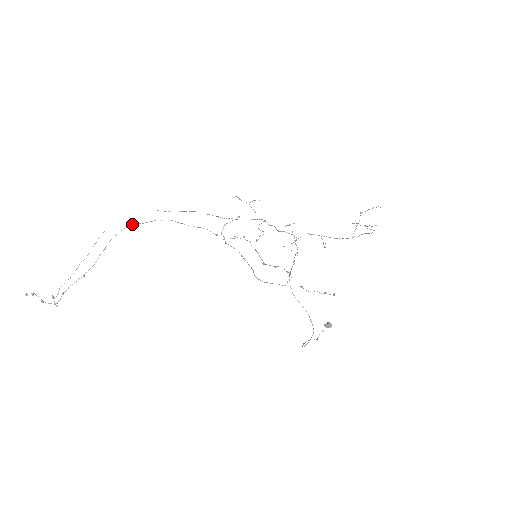
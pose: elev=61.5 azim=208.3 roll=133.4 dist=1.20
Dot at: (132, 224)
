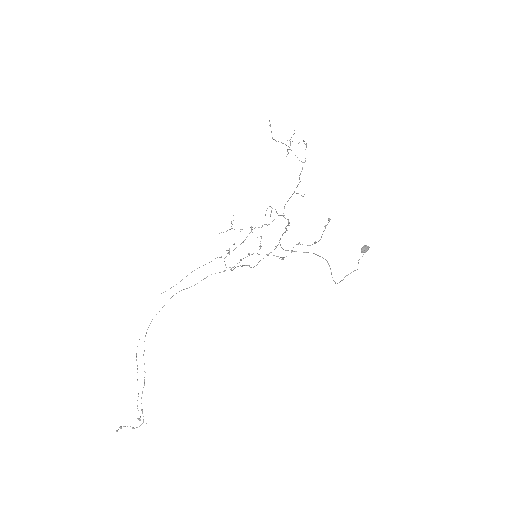
Dot at: (152, 319)
